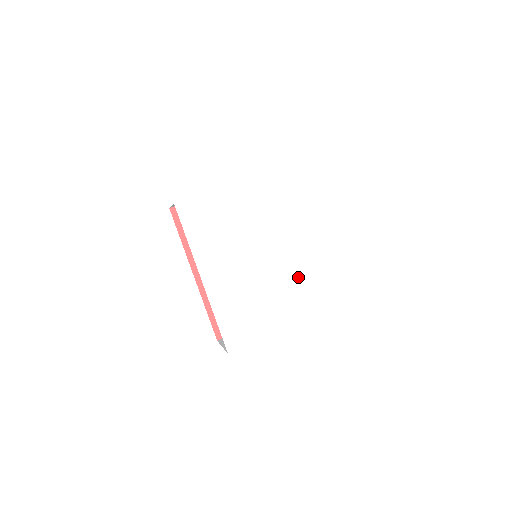
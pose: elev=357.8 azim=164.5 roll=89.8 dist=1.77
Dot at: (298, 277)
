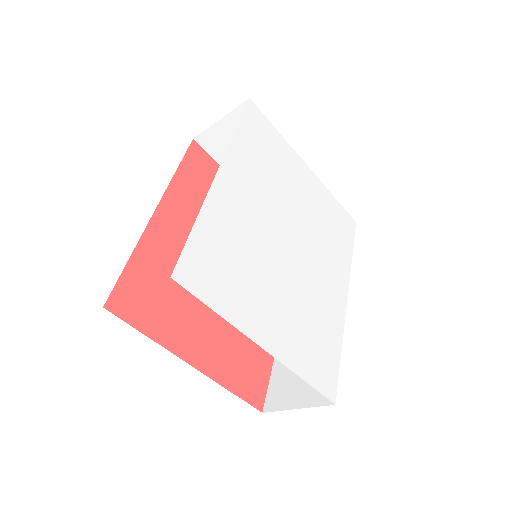
Dot at: (308, 307)
